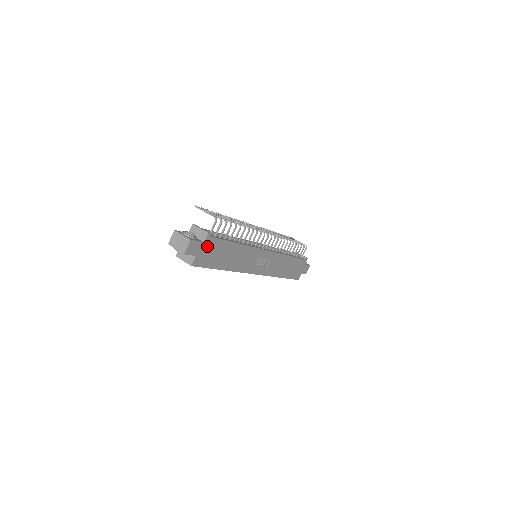
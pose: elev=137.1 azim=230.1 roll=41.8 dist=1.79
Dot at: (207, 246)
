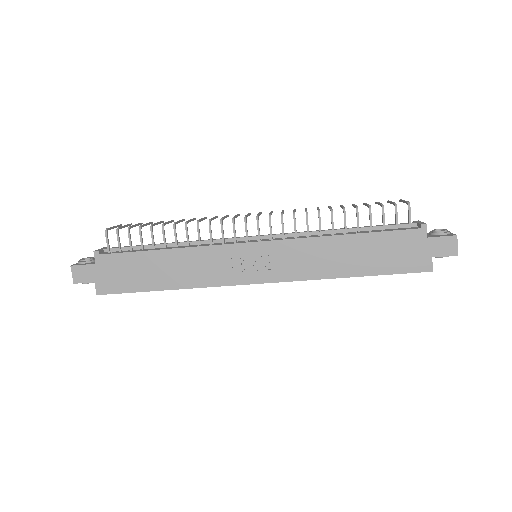
Dot at: (106, 267)
